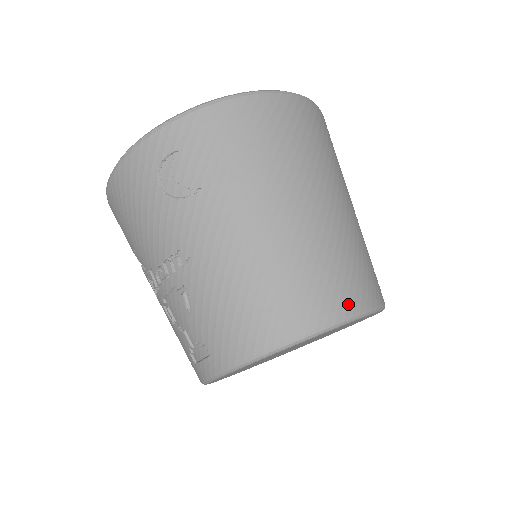
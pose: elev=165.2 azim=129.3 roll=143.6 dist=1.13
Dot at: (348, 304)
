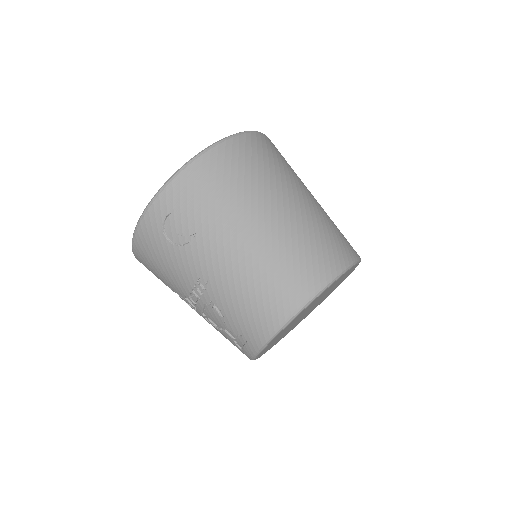
Dot at: (326, 272)
